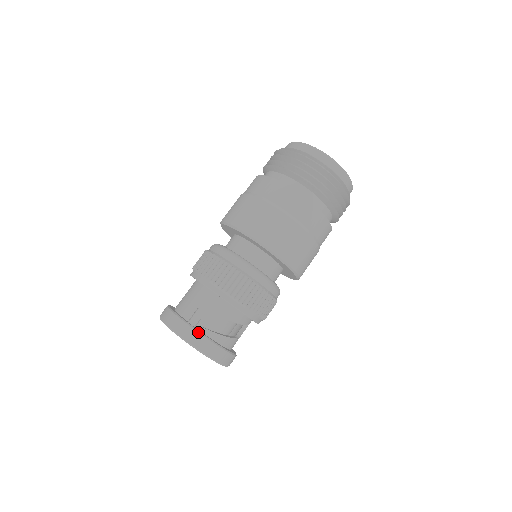
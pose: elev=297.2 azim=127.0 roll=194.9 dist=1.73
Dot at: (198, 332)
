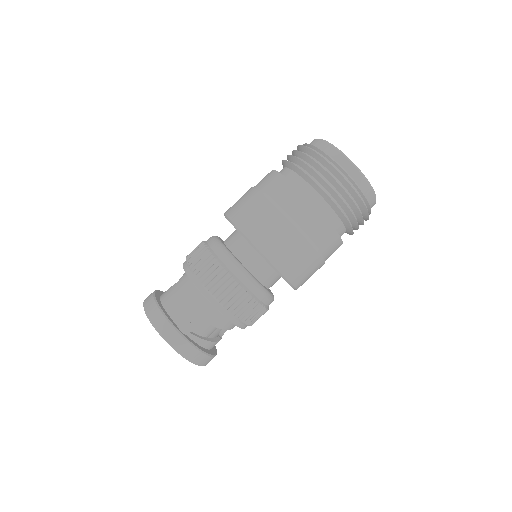
Dot at: (187, 341)
